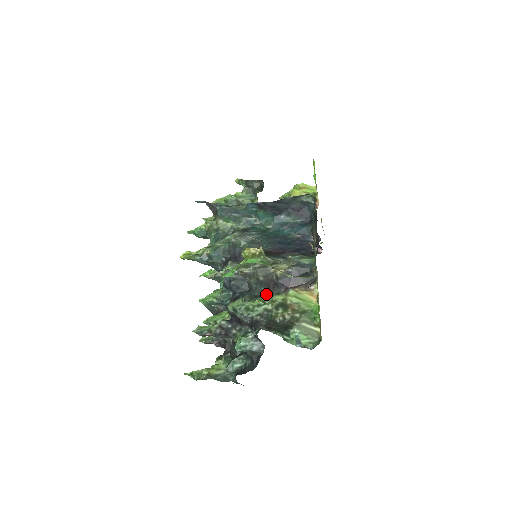
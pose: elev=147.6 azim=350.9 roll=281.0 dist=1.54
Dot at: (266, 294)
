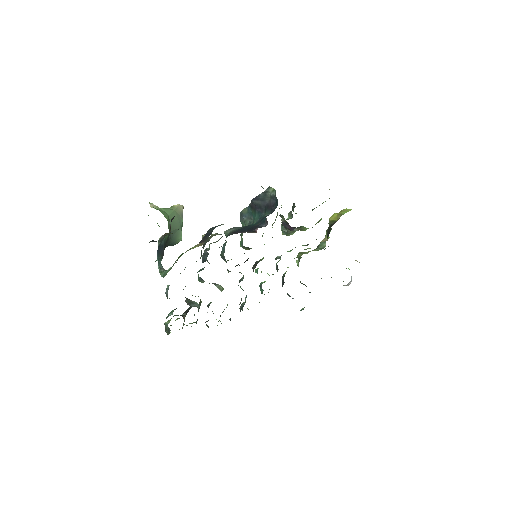
Dot at: occluded
